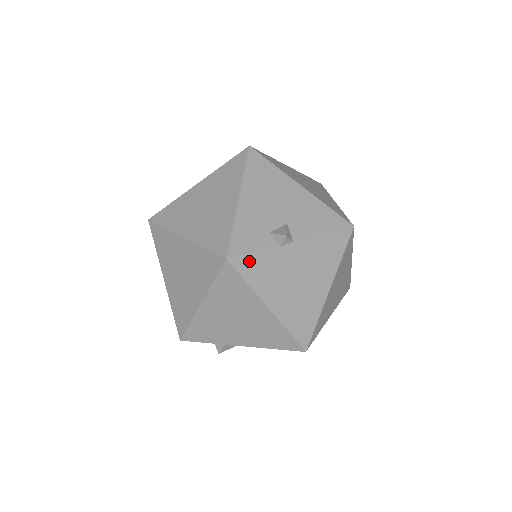
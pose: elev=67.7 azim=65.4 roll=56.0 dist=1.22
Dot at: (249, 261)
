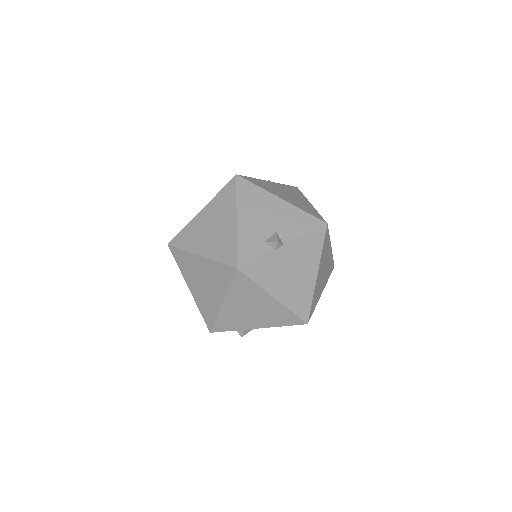
Dot at: (253, 266)
